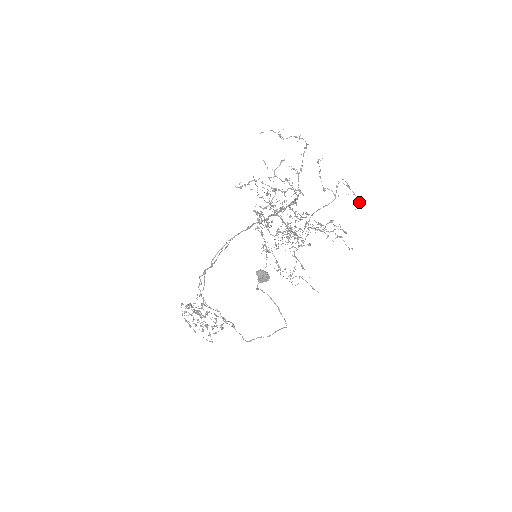
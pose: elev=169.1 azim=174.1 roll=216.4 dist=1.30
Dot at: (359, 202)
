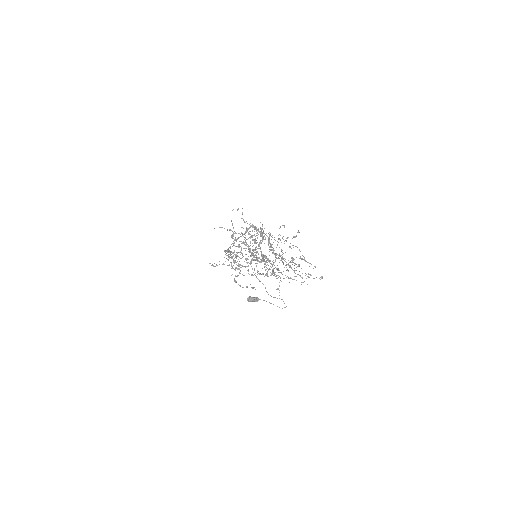
Dot at: (314, 266)
